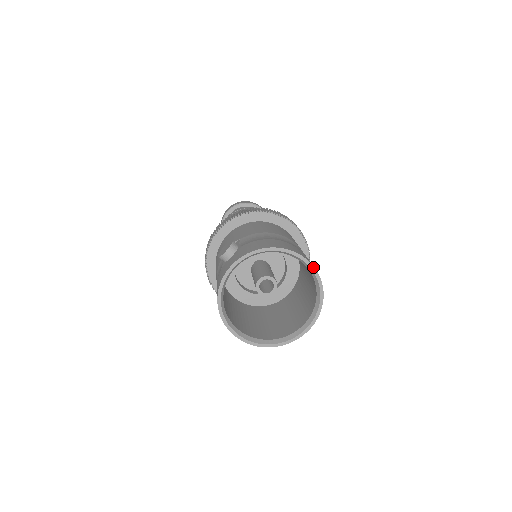
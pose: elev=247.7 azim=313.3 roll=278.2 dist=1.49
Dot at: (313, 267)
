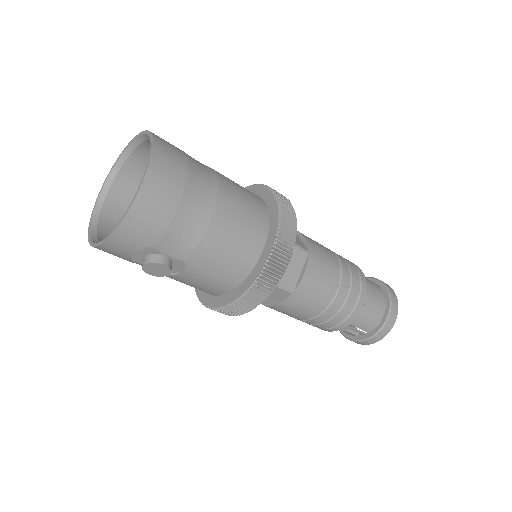
Dot at: (149, 165)
